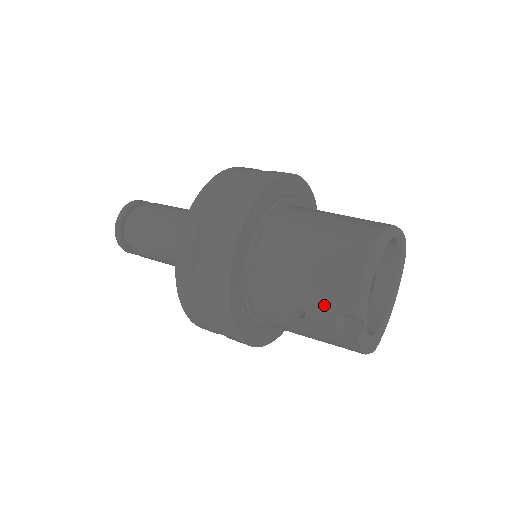
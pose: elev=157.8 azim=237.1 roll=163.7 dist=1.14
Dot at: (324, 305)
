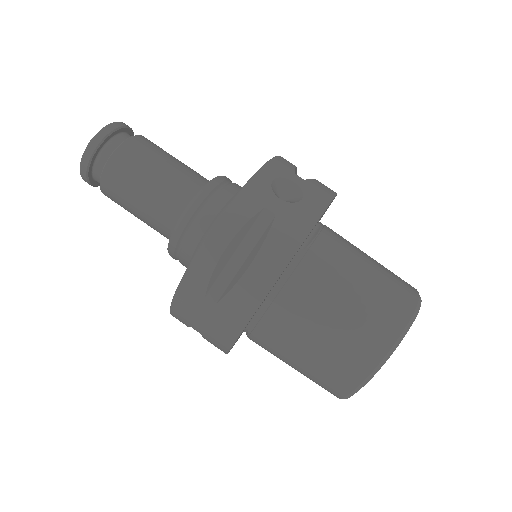
Dot at: occluded
